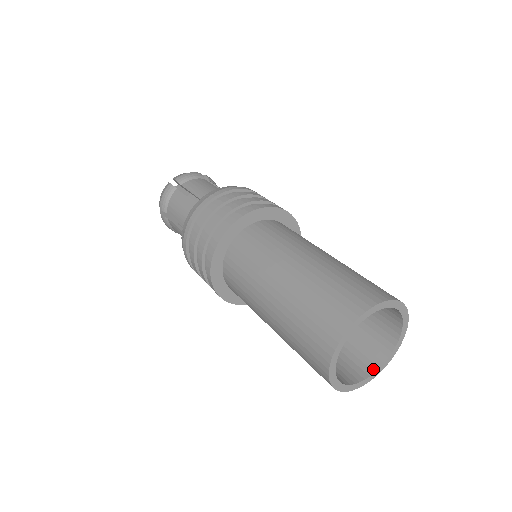
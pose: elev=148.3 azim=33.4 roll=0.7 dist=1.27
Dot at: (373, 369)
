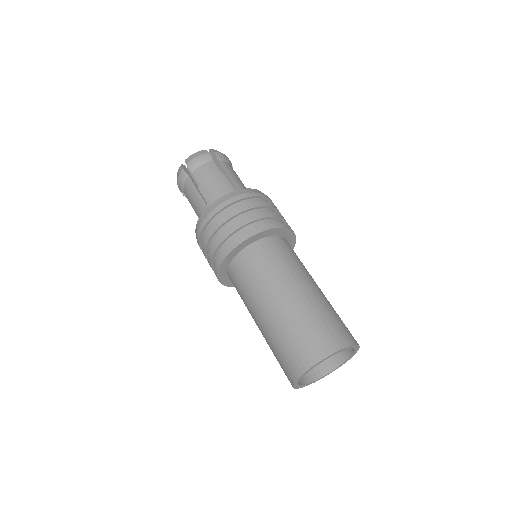
Dot at: (334, 366)
